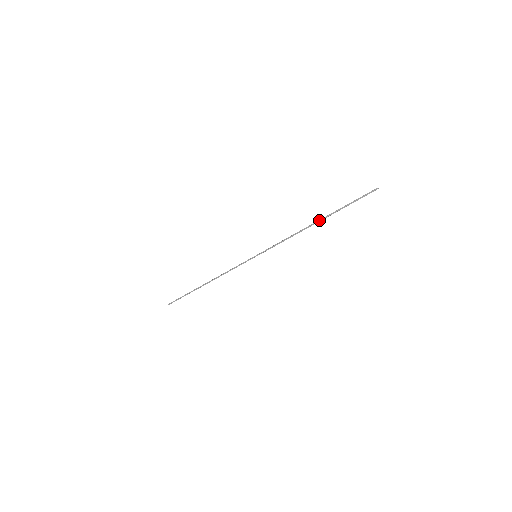
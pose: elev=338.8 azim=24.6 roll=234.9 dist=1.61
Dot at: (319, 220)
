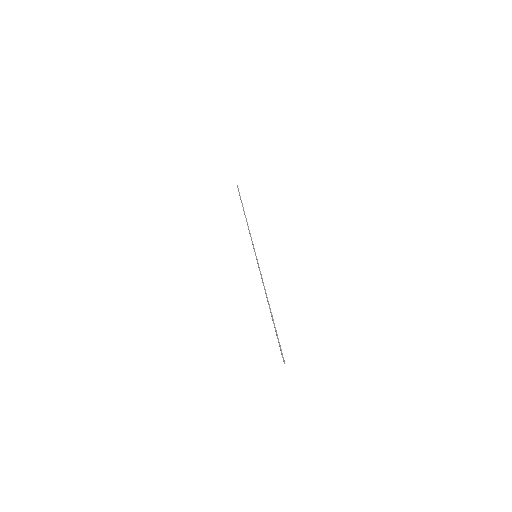
Dot at: (270, 310)
